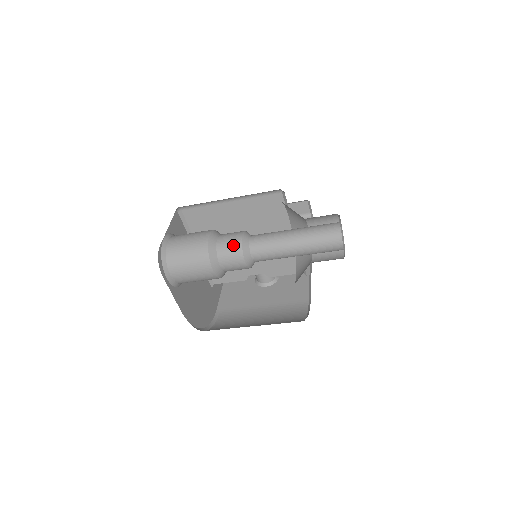
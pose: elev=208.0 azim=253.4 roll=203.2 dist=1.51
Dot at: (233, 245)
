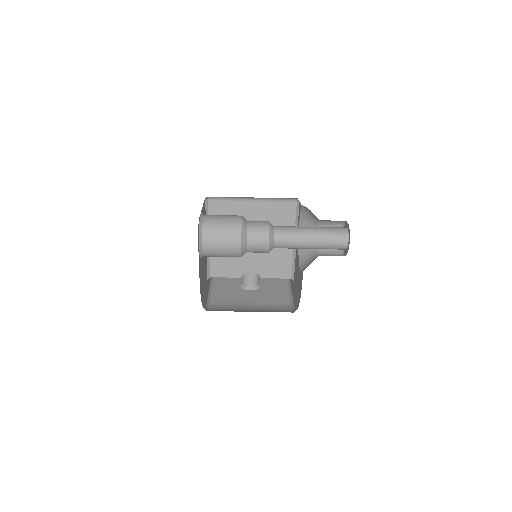
Dot at: (262, 228)
